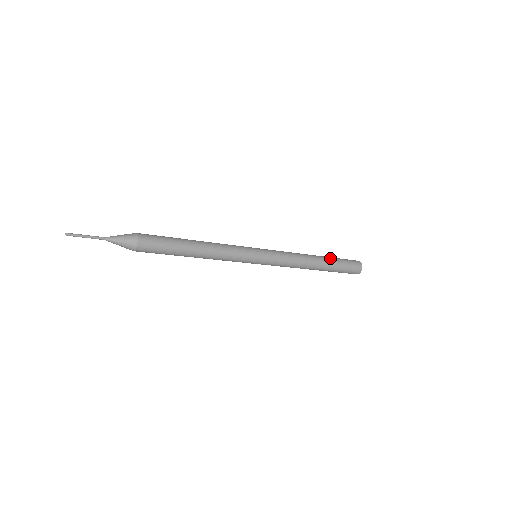
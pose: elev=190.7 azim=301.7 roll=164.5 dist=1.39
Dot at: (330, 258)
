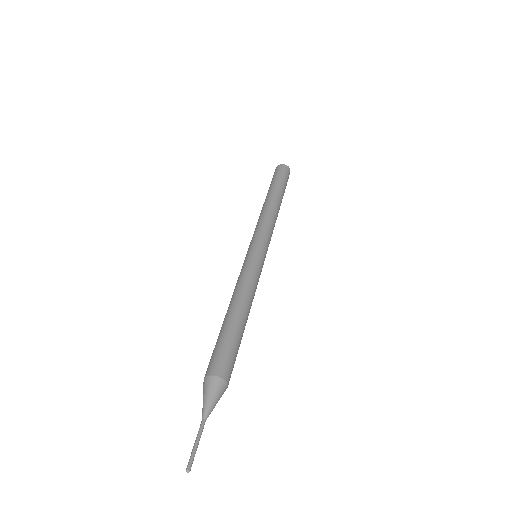
Dot at: (280, 189)
